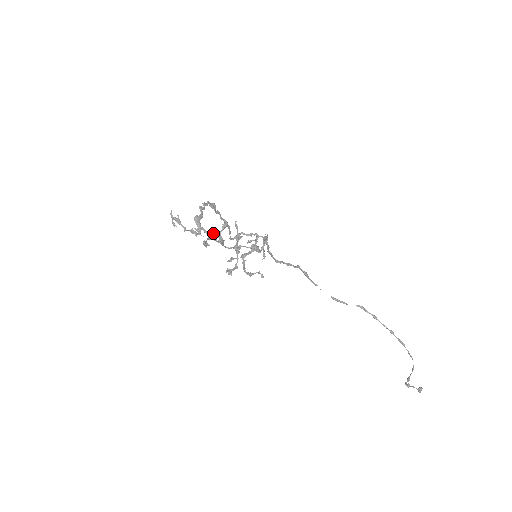
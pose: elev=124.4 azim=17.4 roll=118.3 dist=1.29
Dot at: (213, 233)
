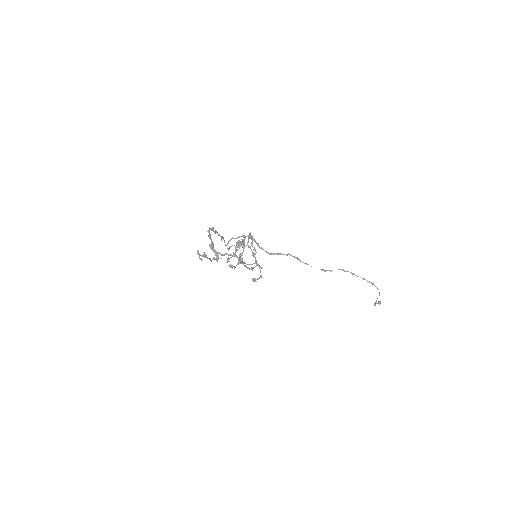
Dot at: (228, 254)
